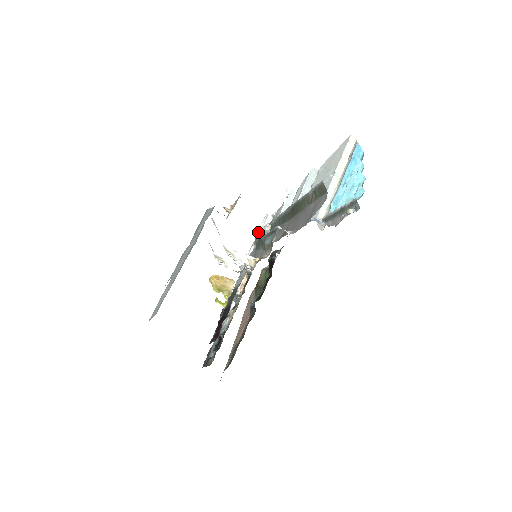
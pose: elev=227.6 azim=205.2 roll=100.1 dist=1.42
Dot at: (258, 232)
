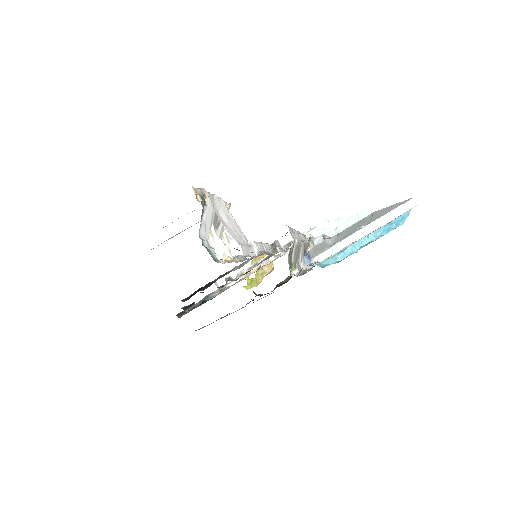
Dot at: occluded
